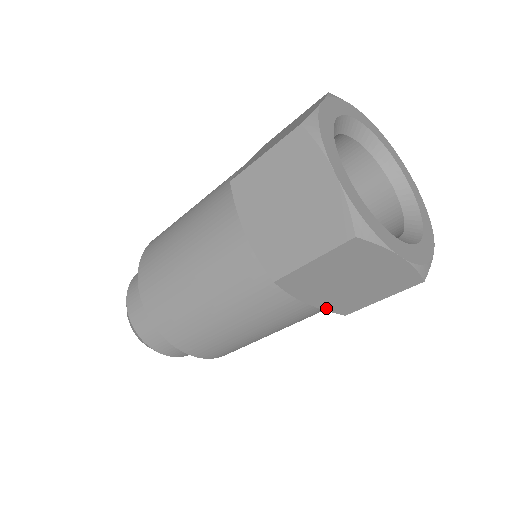
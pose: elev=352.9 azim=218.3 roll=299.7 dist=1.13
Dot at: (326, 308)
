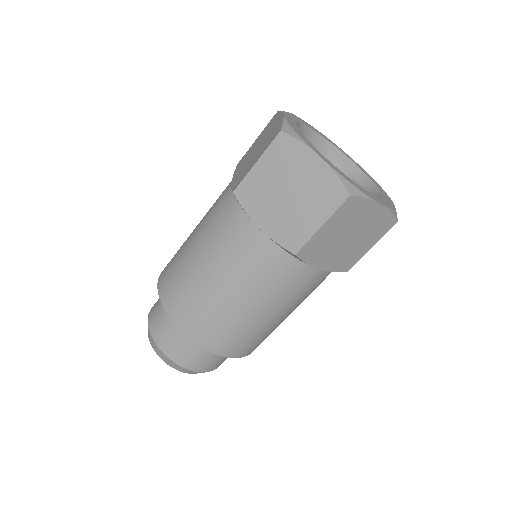
Dot at: (333, 269)
